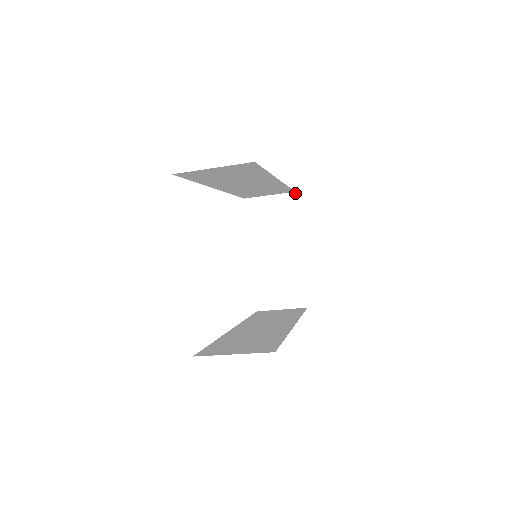
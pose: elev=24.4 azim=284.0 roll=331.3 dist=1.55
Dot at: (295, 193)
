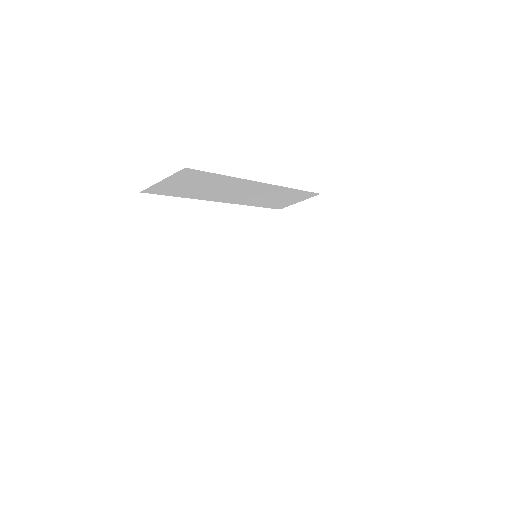
Dot at: occluded
